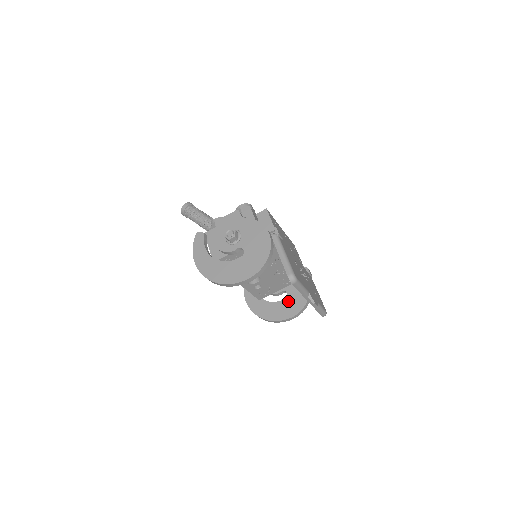
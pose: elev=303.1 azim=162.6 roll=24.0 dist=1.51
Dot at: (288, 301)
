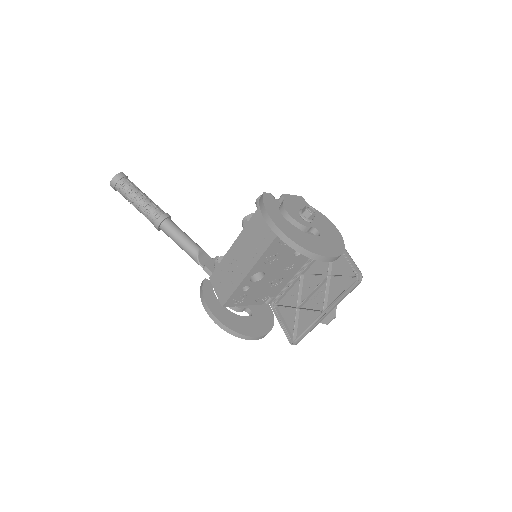
Dot at: (254, 319)
